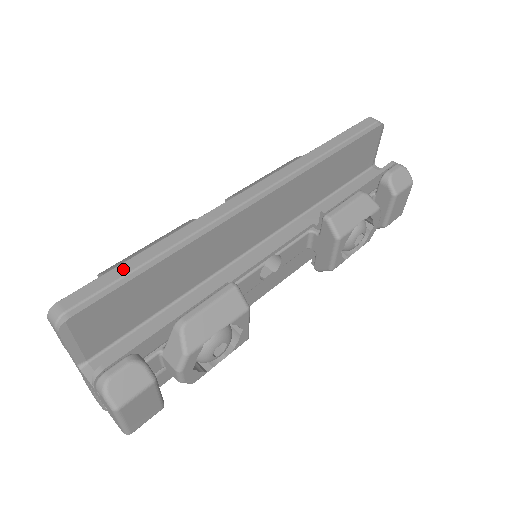
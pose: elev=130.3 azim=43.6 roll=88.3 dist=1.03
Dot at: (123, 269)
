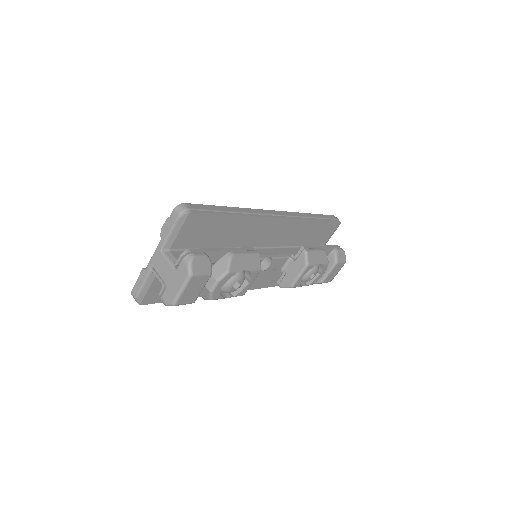
Dot at: (216, 208)
